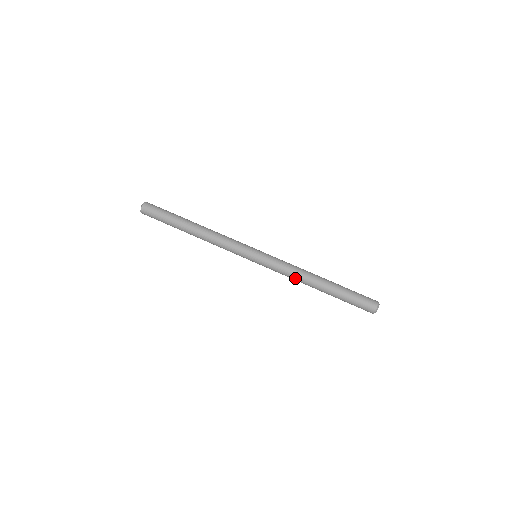
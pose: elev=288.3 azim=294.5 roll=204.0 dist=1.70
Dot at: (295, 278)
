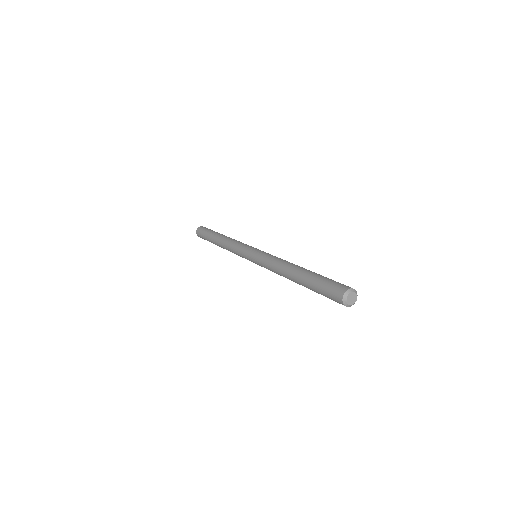
Dot at: (276, 269)
